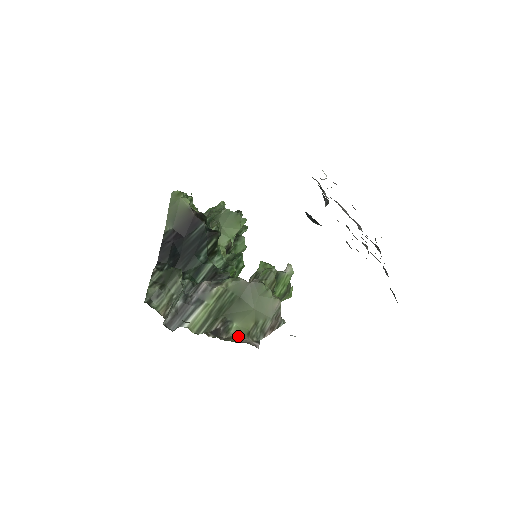
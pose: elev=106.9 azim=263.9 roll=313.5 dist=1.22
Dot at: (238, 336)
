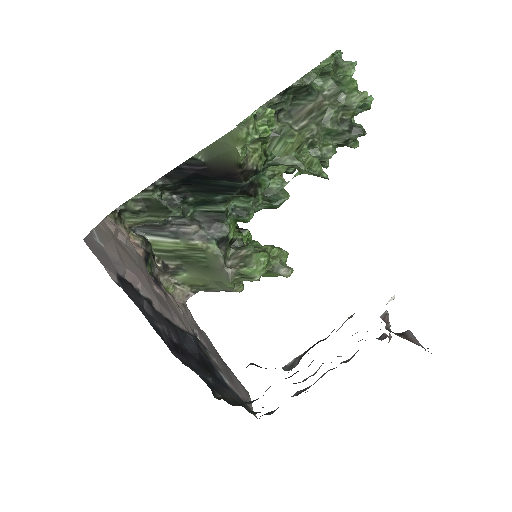
Dot at: (179, 283)
